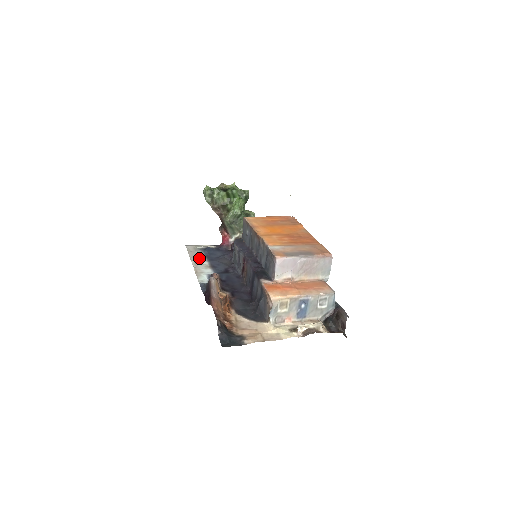
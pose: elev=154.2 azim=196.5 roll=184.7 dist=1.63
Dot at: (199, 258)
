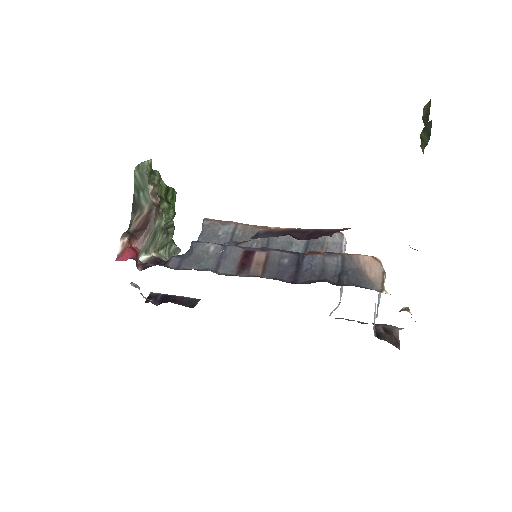
Dot at: occluded
